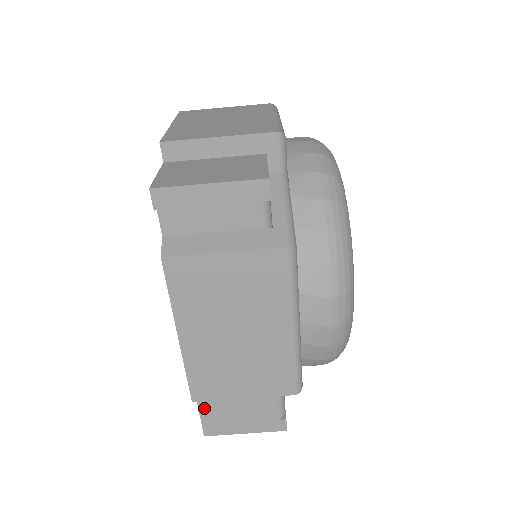
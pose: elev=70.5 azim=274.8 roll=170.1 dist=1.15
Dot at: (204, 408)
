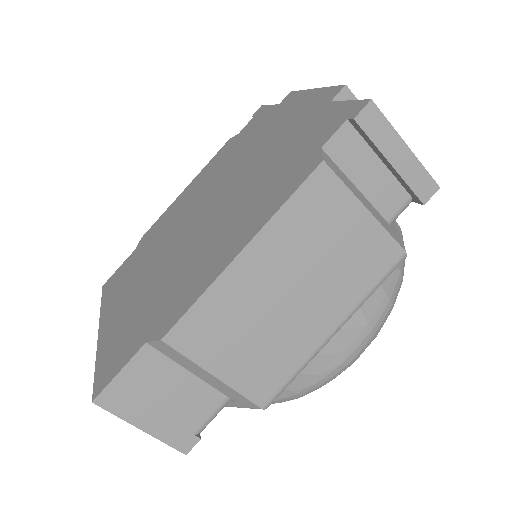
Dot at: (138, 362)
